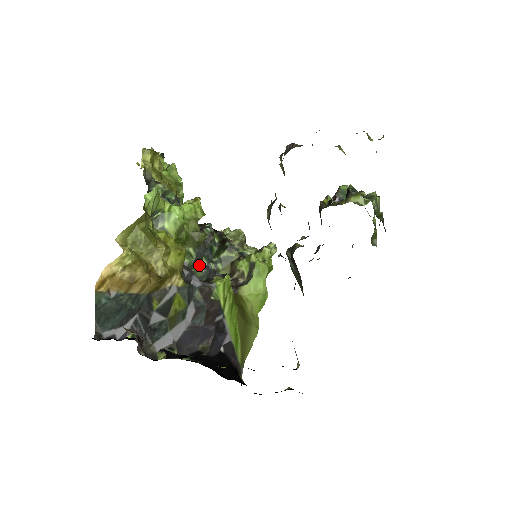
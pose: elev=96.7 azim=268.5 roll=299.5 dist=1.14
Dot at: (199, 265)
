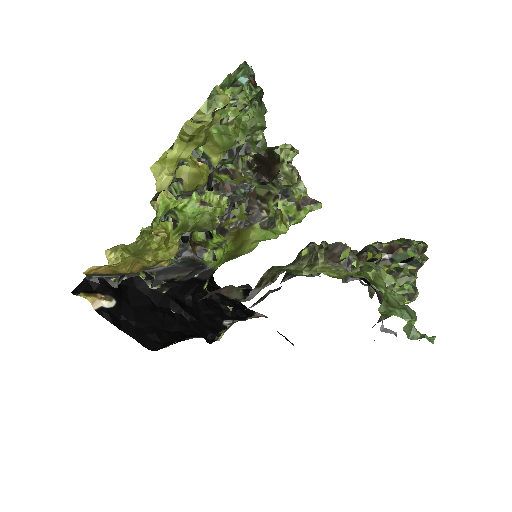
Dot at: occluded
